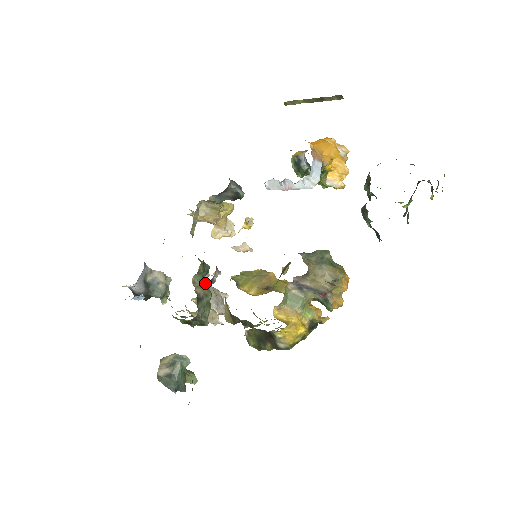
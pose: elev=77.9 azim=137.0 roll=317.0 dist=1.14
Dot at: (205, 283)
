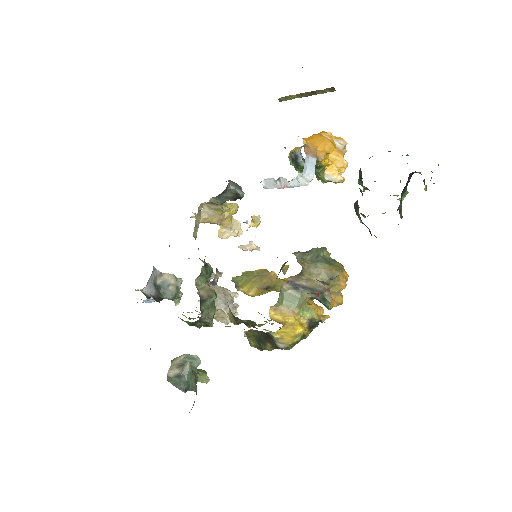
Dot at: occluded
